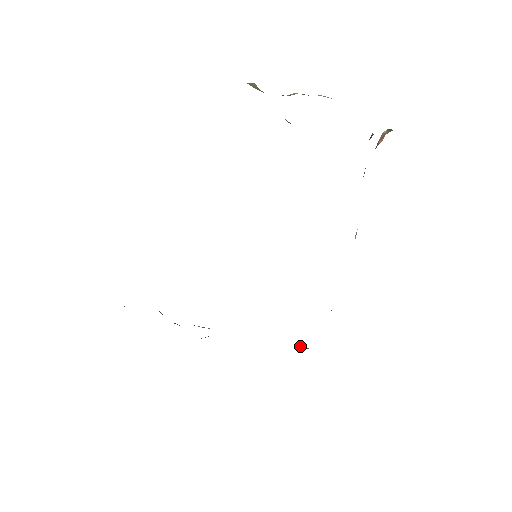
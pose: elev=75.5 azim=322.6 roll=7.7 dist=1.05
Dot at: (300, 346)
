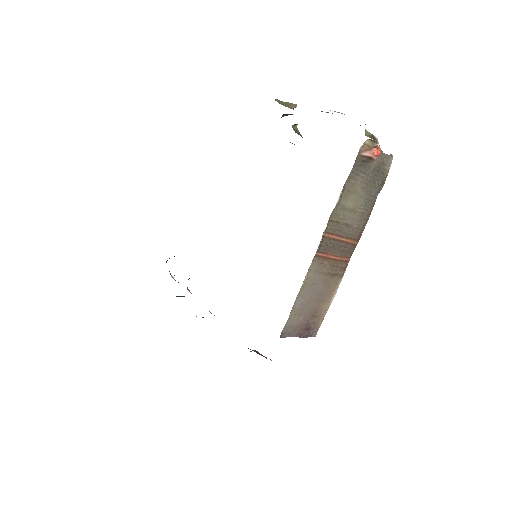
Dot at: occluded
